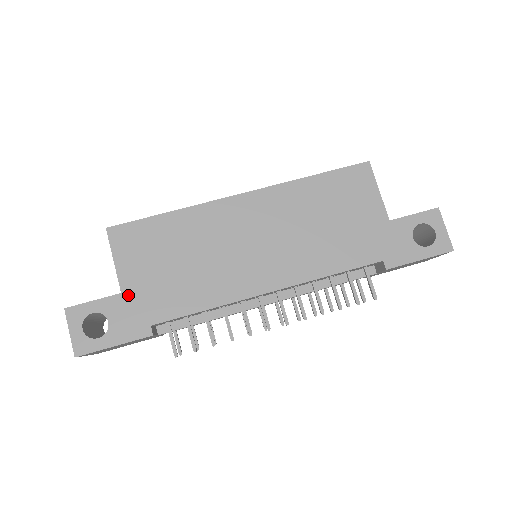
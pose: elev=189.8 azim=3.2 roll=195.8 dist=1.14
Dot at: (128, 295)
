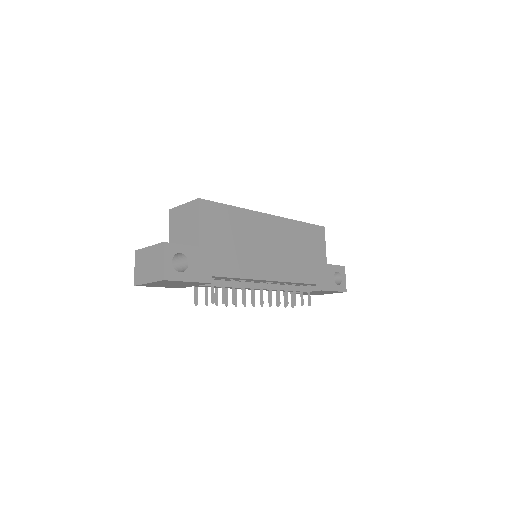
Dot at: (203, 250)
